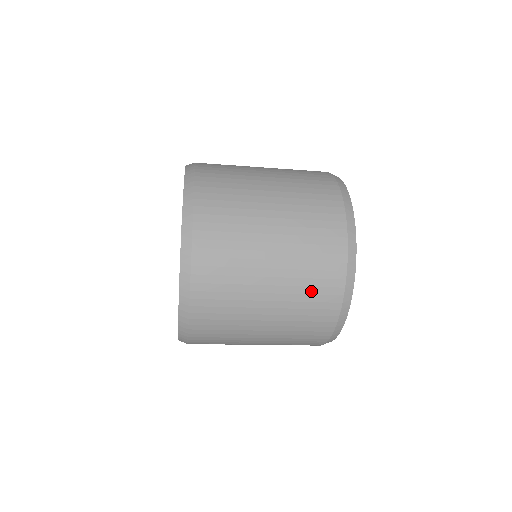
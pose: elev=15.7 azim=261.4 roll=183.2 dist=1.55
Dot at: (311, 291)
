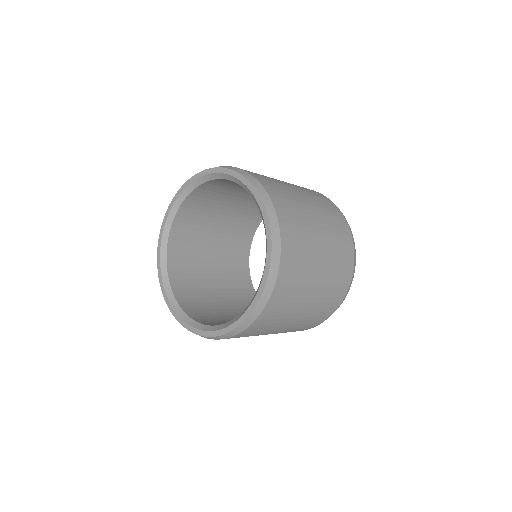
Dot at: (337, 230)
